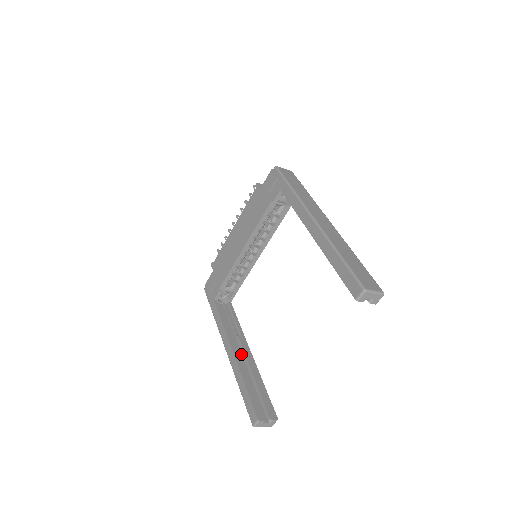
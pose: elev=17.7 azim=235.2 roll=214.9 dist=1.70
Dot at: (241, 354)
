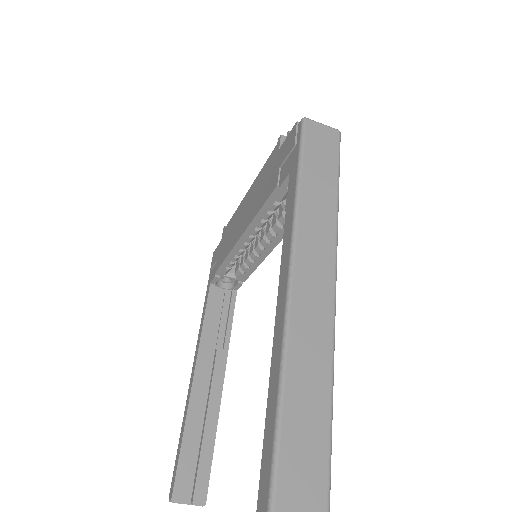
Dot at: (209, 380)
